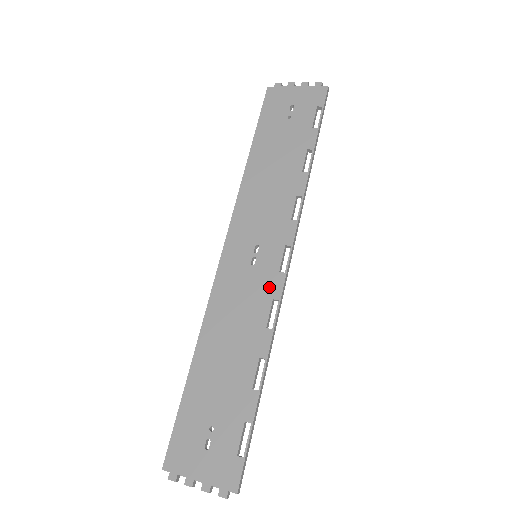
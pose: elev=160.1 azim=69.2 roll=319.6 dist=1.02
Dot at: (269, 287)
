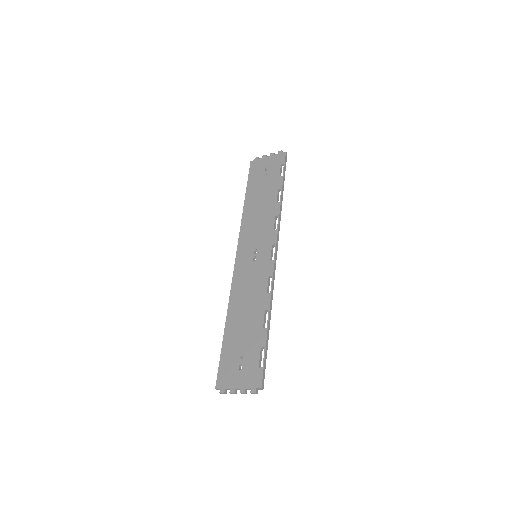
Dot at: (265, 270)
